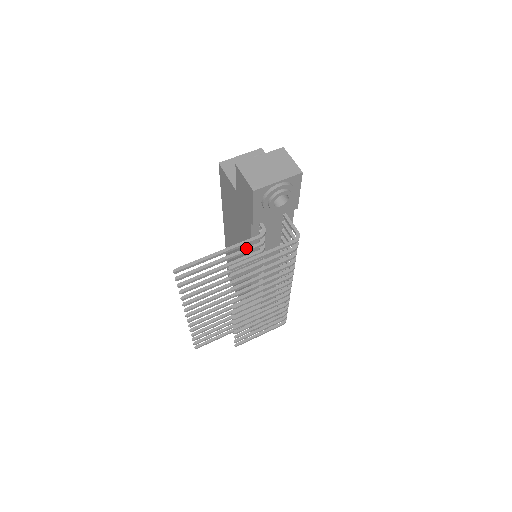
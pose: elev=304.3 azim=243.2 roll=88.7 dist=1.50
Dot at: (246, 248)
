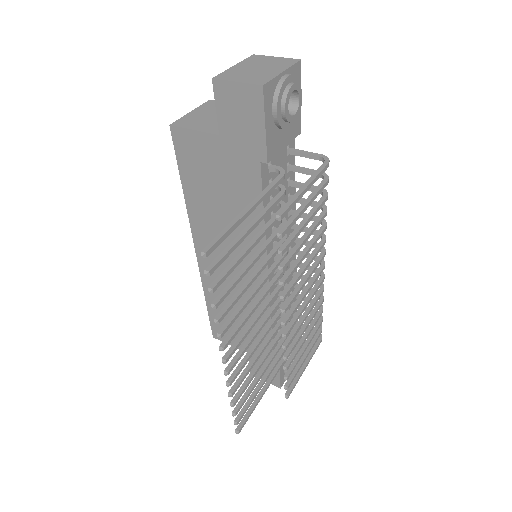
Dot at: (270, 202)
